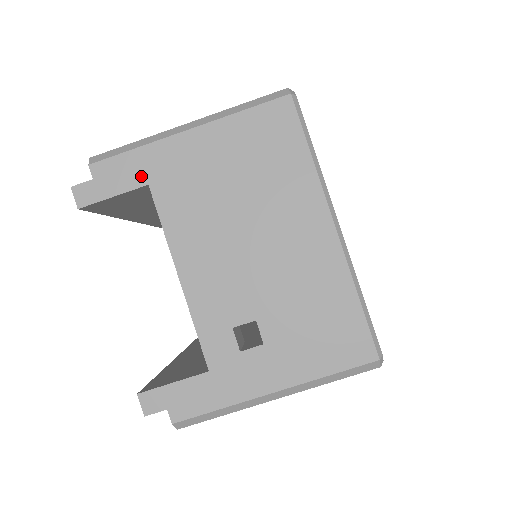
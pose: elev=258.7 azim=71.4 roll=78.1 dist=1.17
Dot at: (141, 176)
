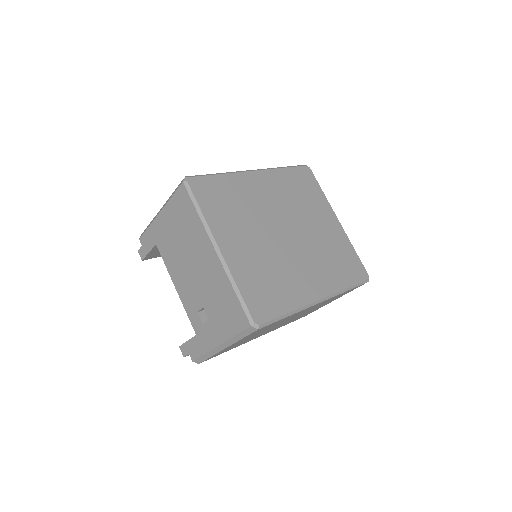
Dot at: (153, 241)
